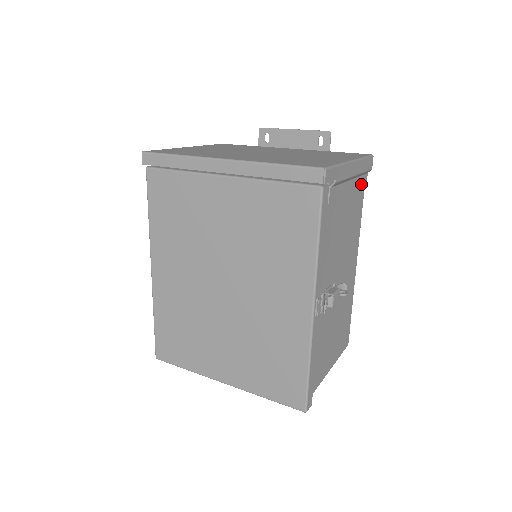
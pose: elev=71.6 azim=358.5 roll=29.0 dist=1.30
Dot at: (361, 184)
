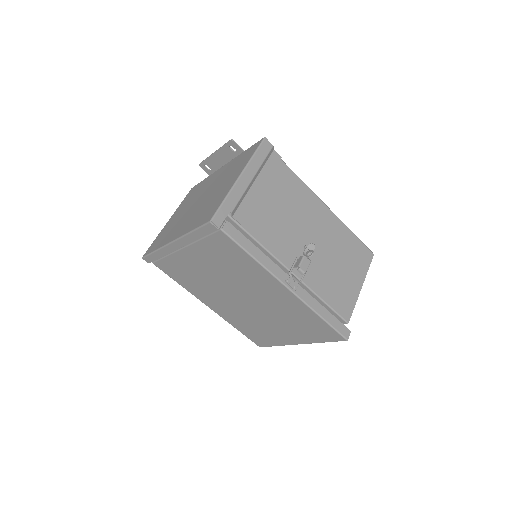
Dot at: (272, 166)
